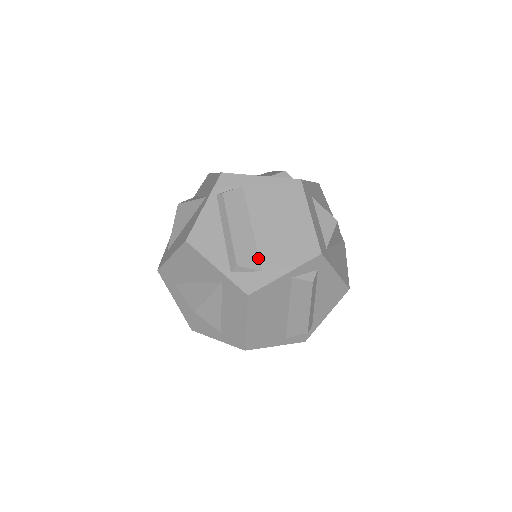
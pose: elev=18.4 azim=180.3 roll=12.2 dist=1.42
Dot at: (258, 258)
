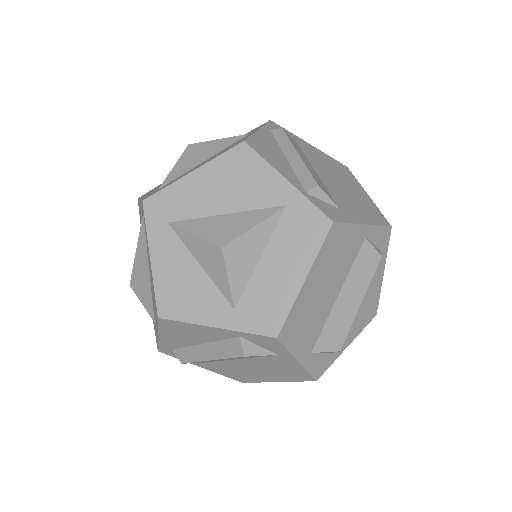
Dot at: (332, 197)
